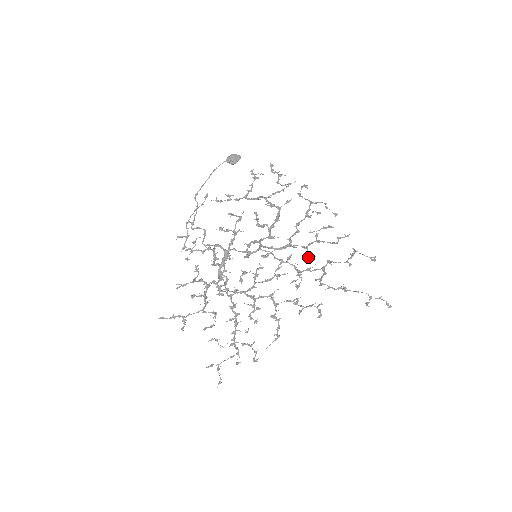
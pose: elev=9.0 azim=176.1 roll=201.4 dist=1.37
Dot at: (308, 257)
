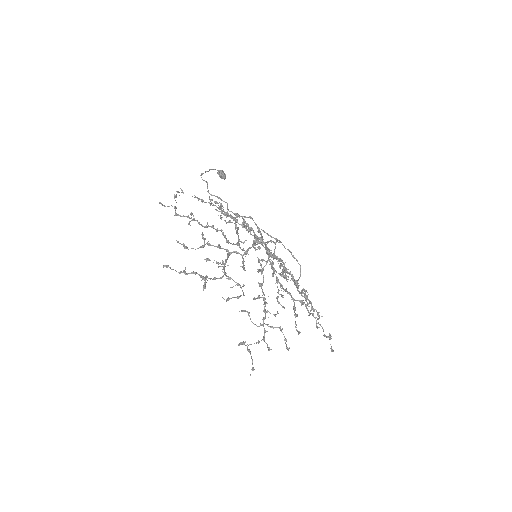
Dot at: occluded
